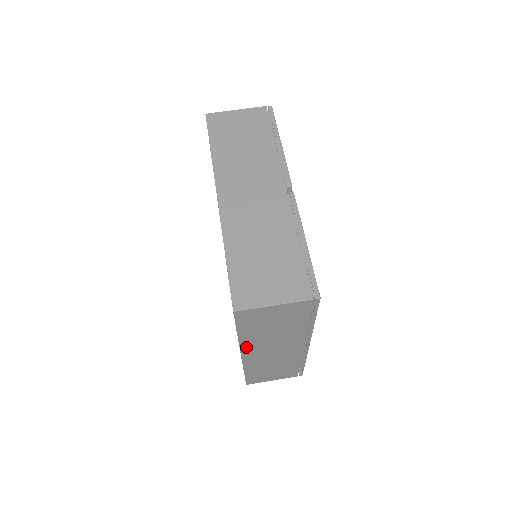
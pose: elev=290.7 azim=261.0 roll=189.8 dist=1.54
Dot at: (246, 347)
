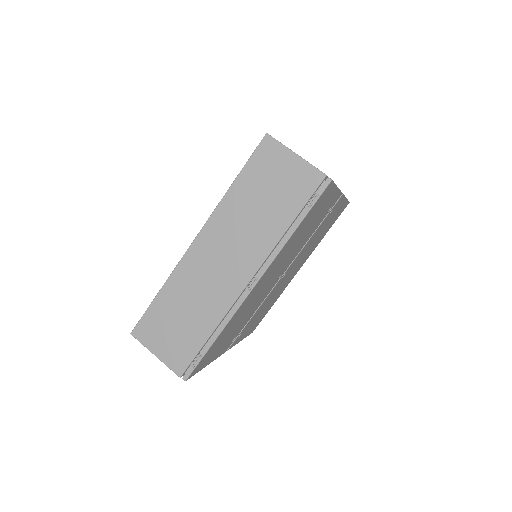
Dot at: (215, 221)
